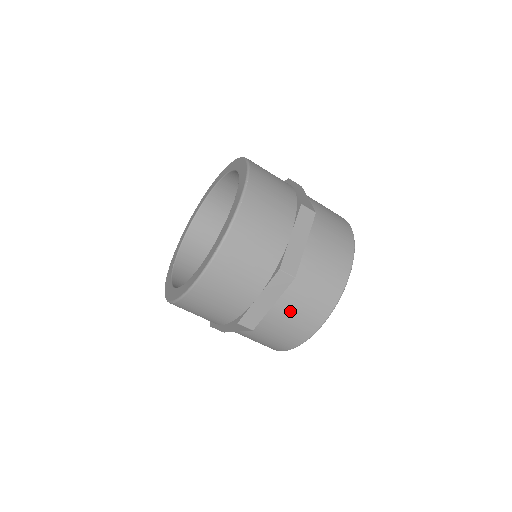
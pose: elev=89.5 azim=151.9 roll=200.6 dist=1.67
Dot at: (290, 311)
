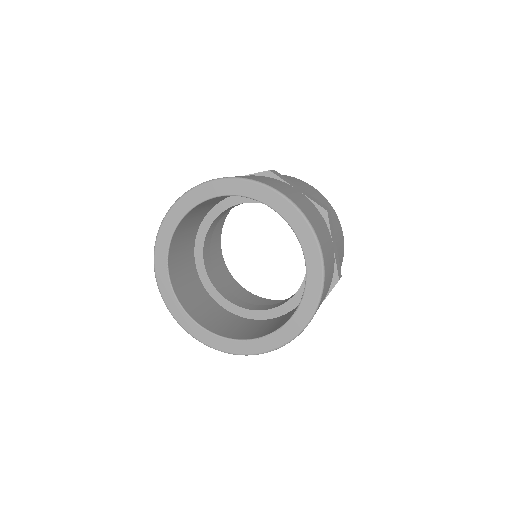
Dot at: occluded
